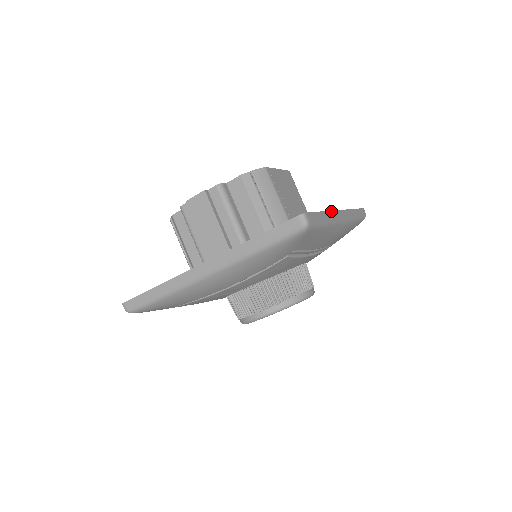
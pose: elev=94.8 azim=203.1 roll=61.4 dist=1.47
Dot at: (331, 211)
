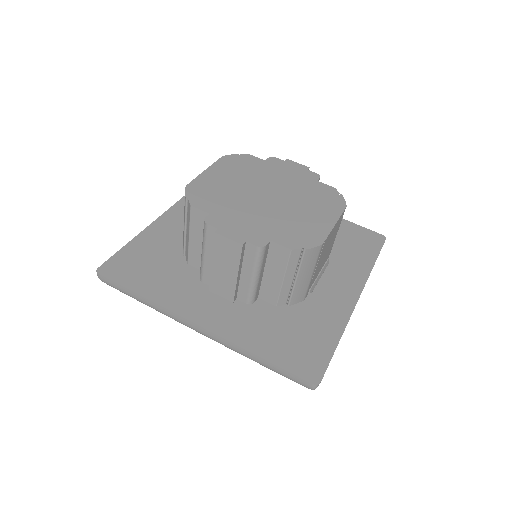
Dot at: occluded
